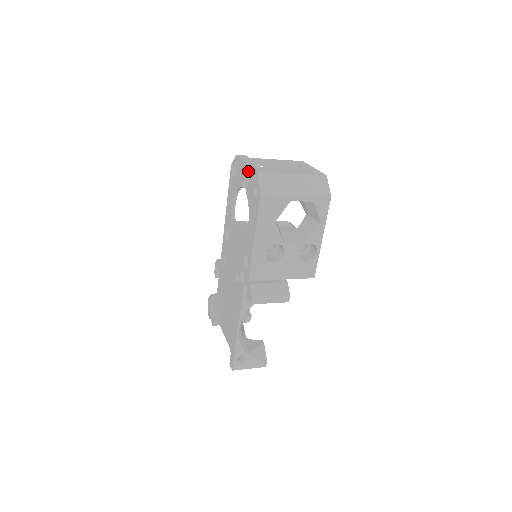
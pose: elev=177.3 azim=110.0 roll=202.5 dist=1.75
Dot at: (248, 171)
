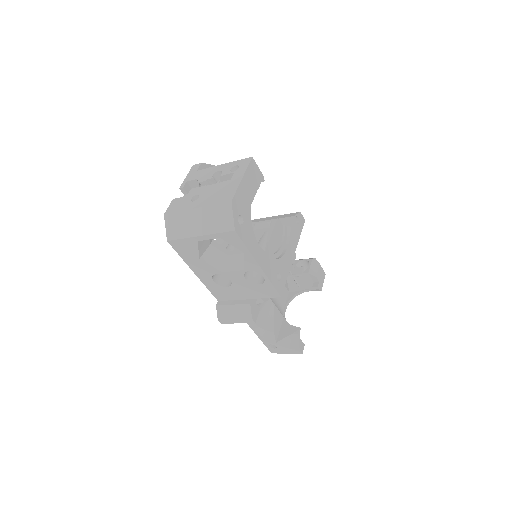
Dot at: occluded
